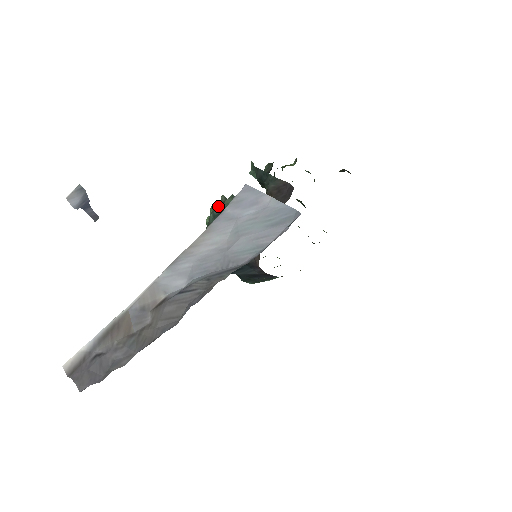
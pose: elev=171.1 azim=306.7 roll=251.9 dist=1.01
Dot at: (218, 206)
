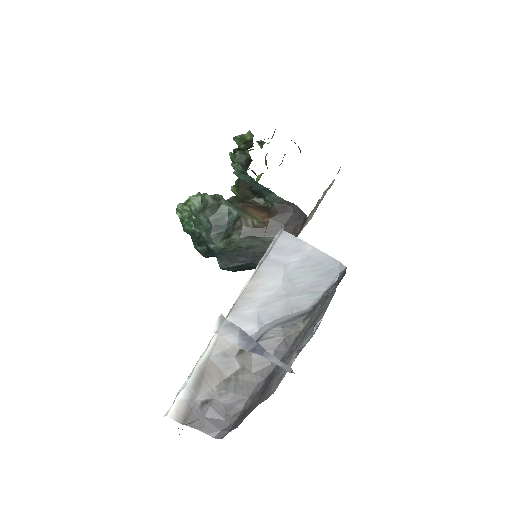
Dot at: (209, 210)
